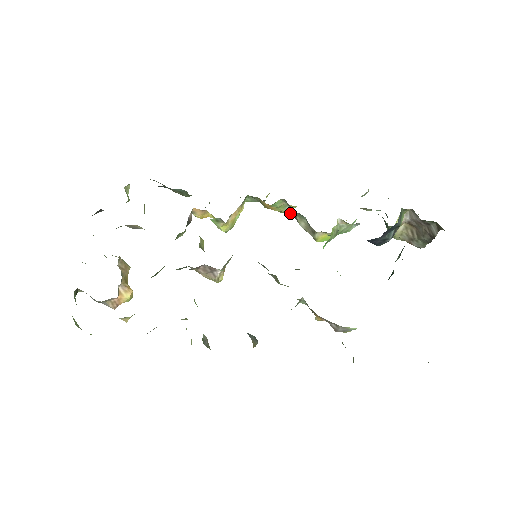
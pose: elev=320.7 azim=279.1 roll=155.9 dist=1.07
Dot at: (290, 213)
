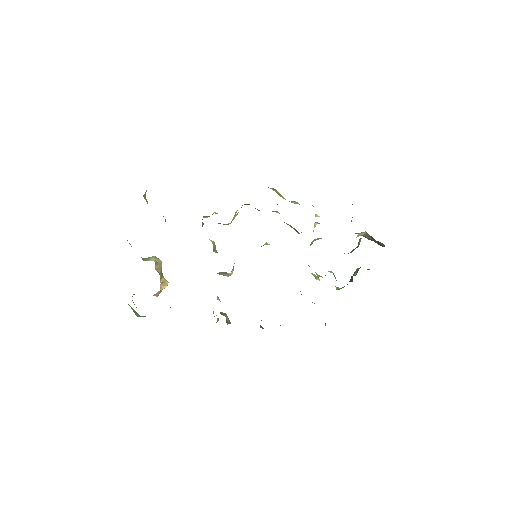
Dot at: occluded
